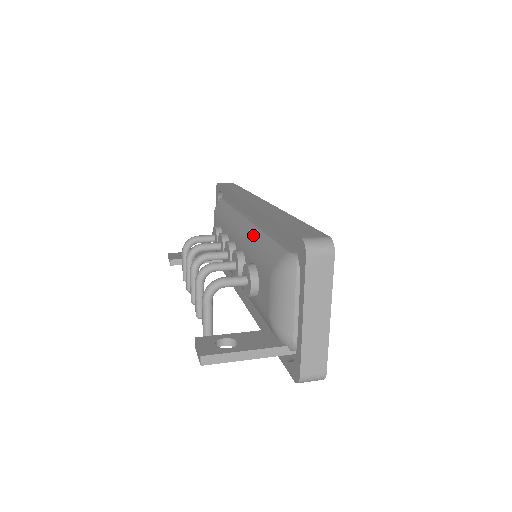
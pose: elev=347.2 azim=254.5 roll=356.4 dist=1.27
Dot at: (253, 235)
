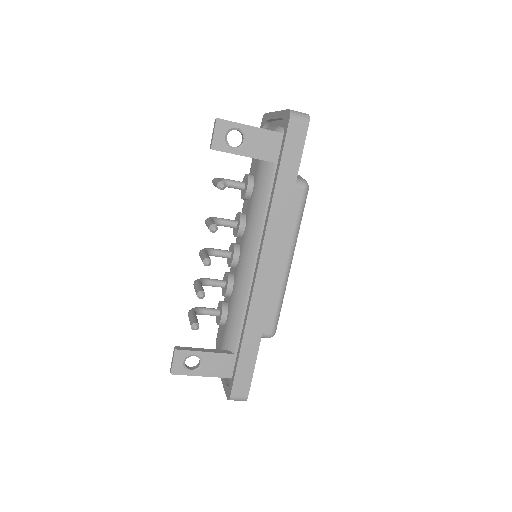
Dot at: occluded
